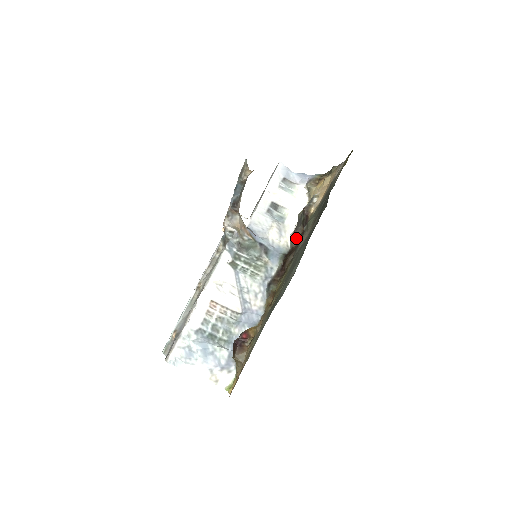
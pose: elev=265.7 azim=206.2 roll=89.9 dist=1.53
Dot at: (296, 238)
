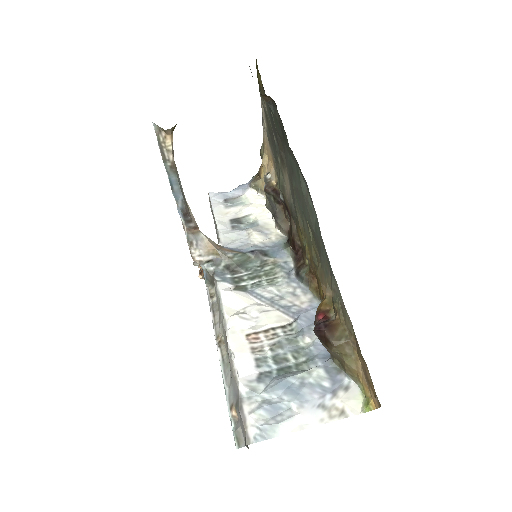
Dot at: (283, 222)
